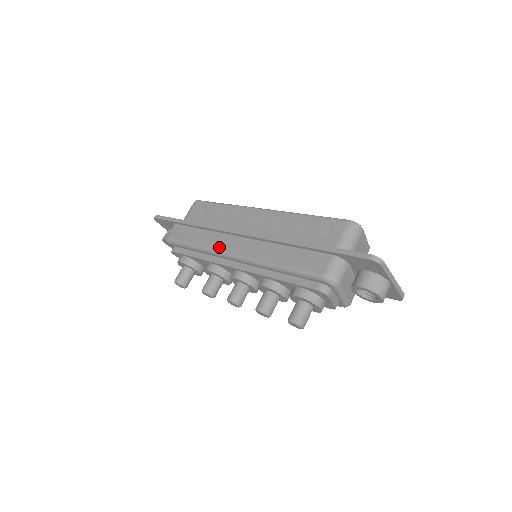
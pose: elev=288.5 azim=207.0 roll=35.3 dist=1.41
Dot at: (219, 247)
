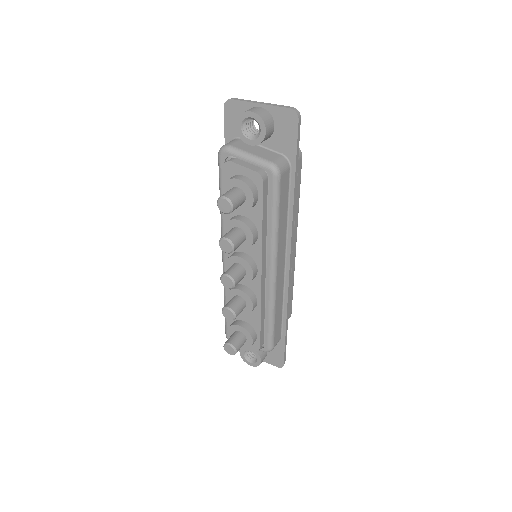
Dot at: occluded
